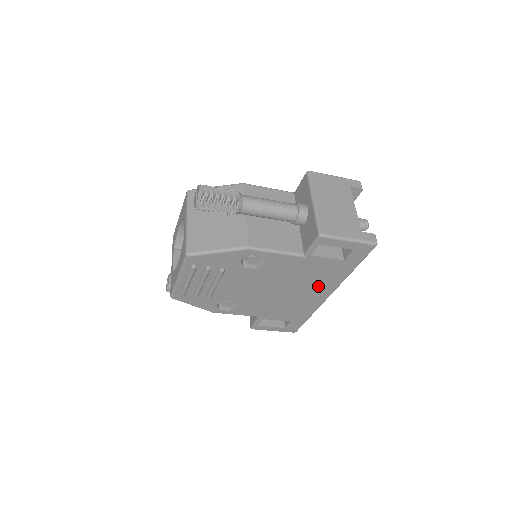
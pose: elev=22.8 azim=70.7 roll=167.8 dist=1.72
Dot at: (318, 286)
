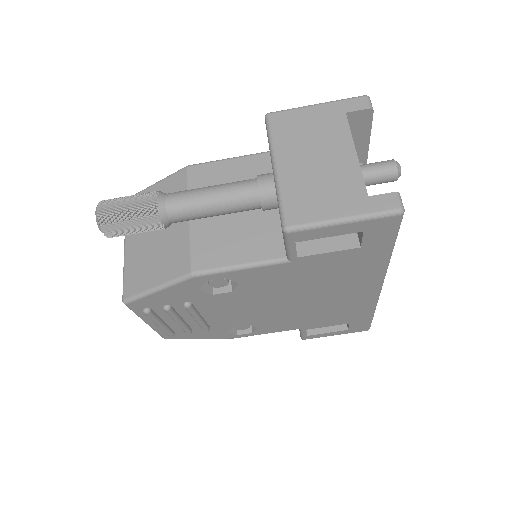
Dot at: (350, 284)
